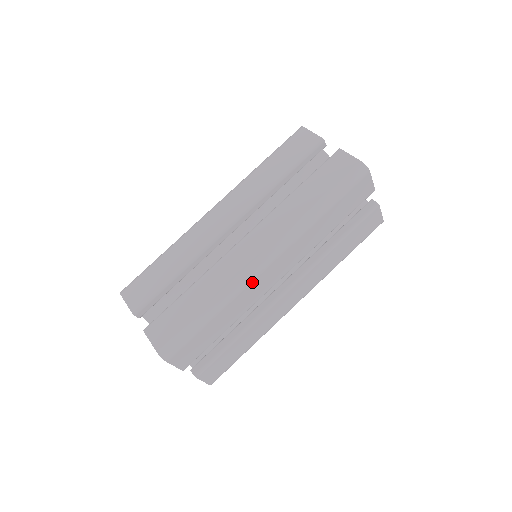
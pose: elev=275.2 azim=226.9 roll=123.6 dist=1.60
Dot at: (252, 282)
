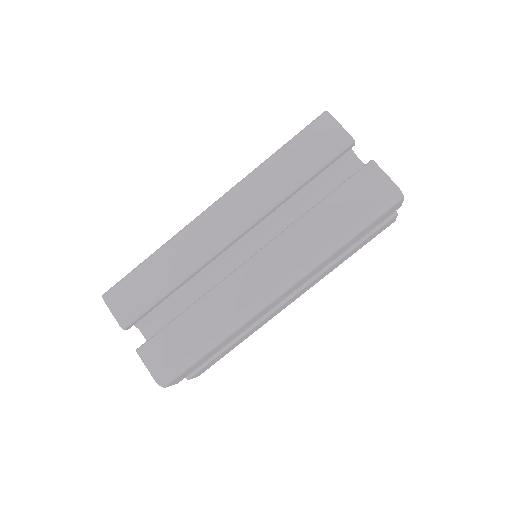
Dot at: (260, 312)
